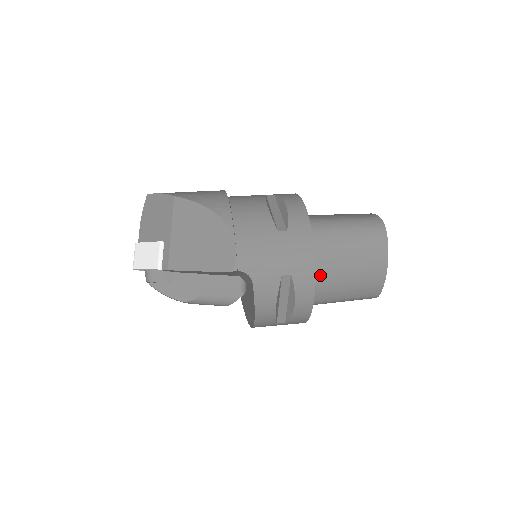
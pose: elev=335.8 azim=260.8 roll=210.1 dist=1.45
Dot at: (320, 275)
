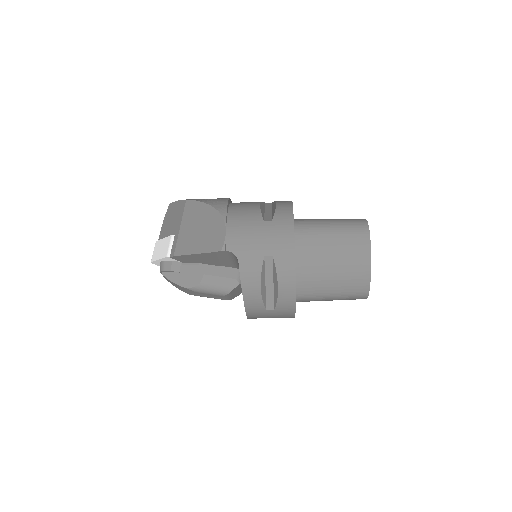
Dot at: (306, 265)
